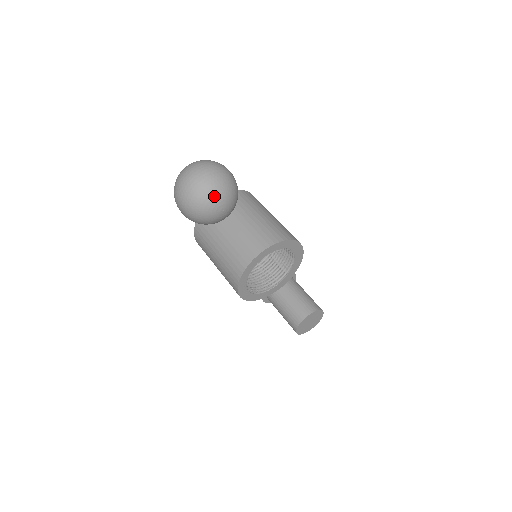
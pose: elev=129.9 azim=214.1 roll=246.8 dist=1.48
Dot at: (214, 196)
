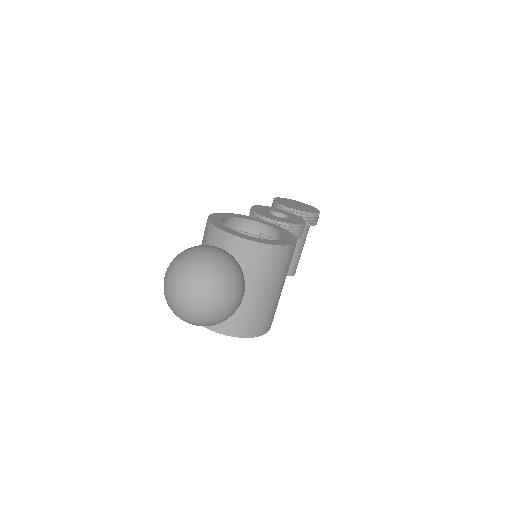
Dot at: (190, 323)
